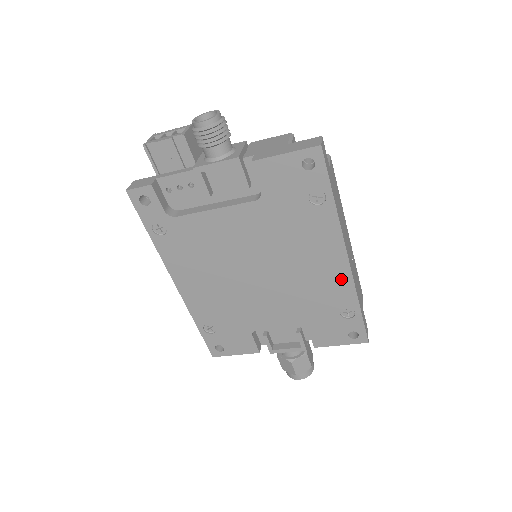
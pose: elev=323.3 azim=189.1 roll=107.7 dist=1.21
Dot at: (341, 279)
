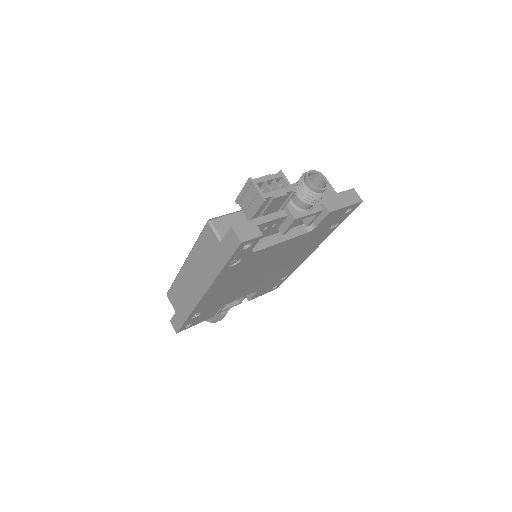
Dot at: (300, 262)
